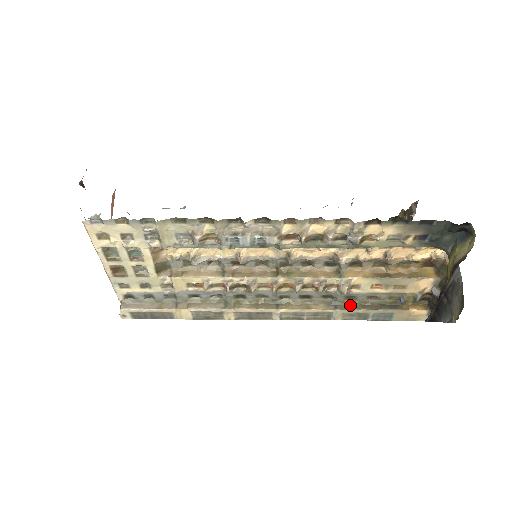
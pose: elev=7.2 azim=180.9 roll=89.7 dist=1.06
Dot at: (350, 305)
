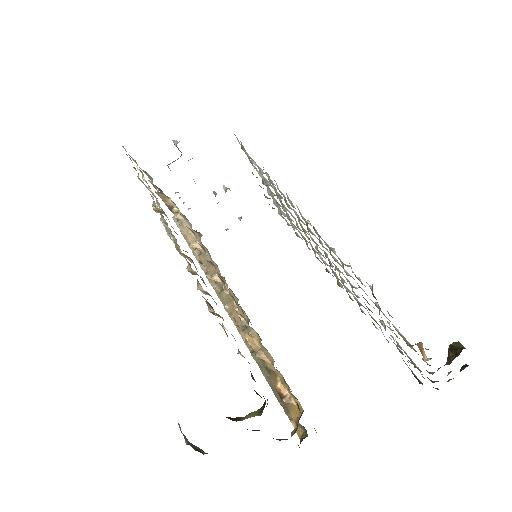
Dot at: occluded
